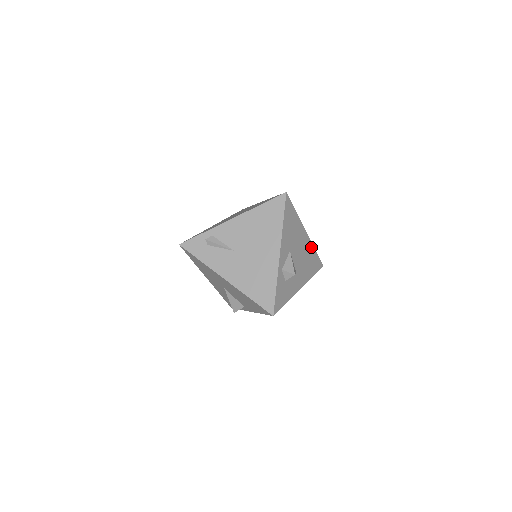
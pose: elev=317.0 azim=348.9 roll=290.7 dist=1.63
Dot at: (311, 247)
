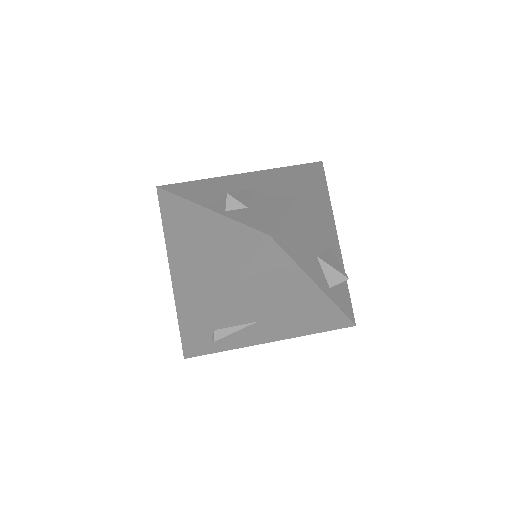
Dot at: (310, 186)
